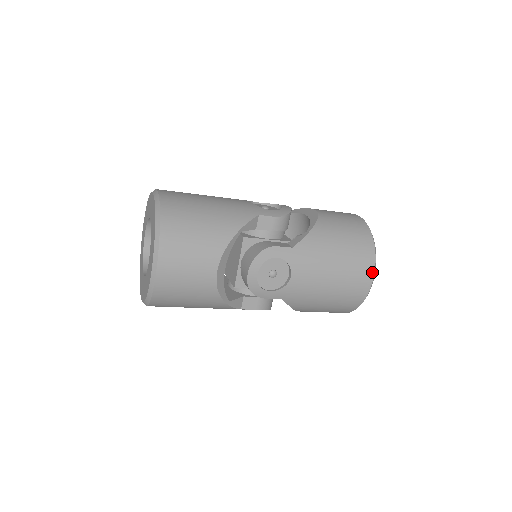
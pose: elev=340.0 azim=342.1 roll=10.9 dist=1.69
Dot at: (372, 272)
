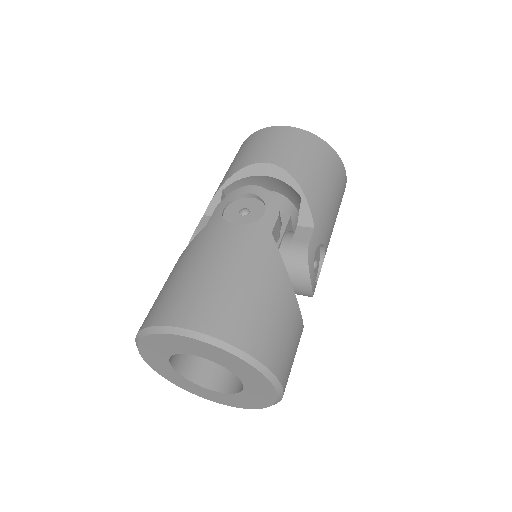
Dot at: (345, 172)
